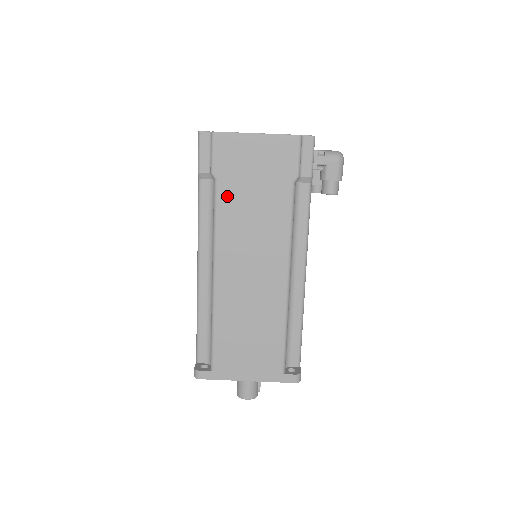
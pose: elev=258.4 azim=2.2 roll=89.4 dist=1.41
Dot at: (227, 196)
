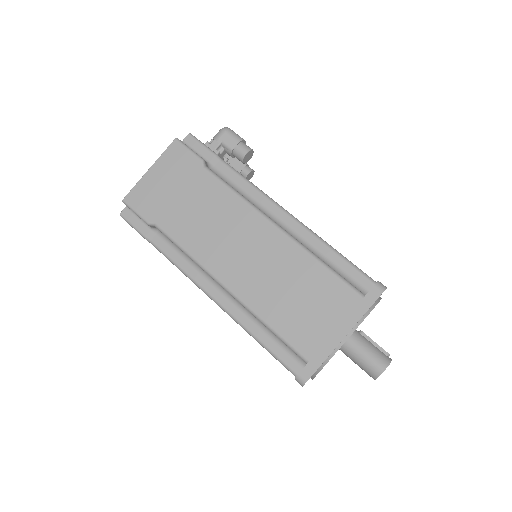
Dot at: (172, 225)
